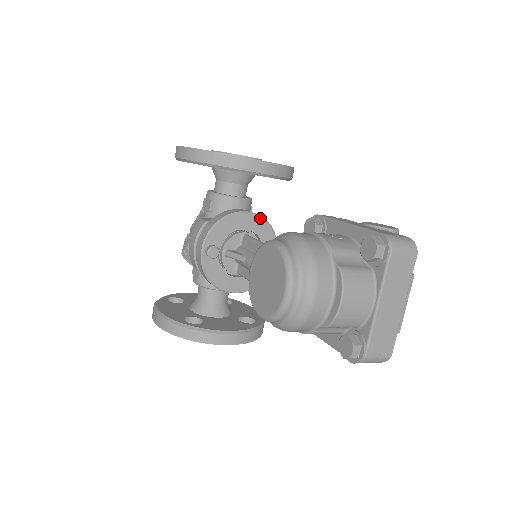
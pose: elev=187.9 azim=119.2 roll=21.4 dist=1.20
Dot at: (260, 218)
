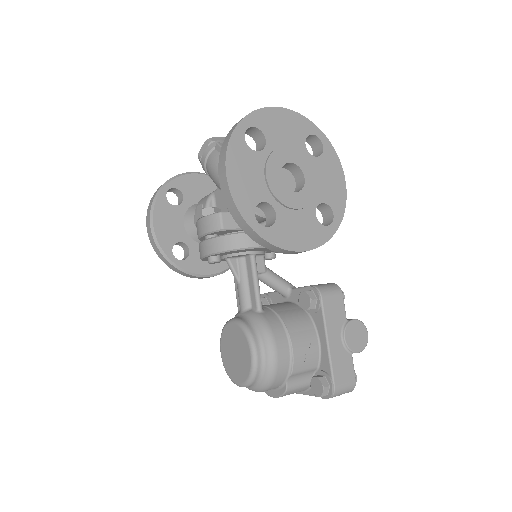
Dot at: occluded
